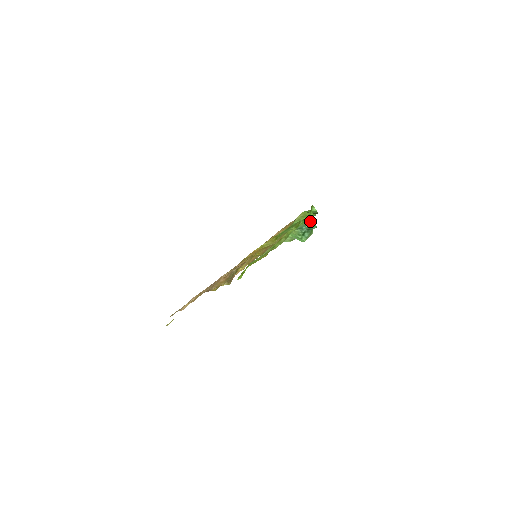
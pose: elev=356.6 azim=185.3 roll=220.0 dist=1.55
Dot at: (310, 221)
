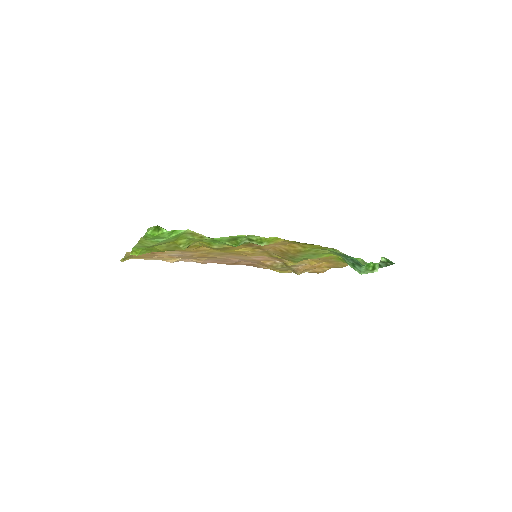
Dot at: (343, 253)
